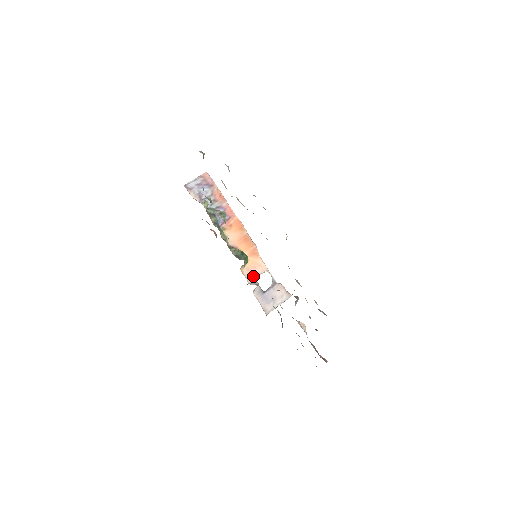
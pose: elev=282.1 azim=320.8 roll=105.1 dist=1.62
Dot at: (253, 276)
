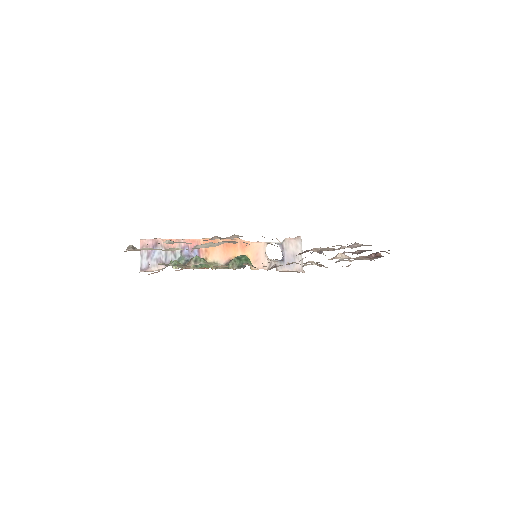
Dot at: (263, 261)
